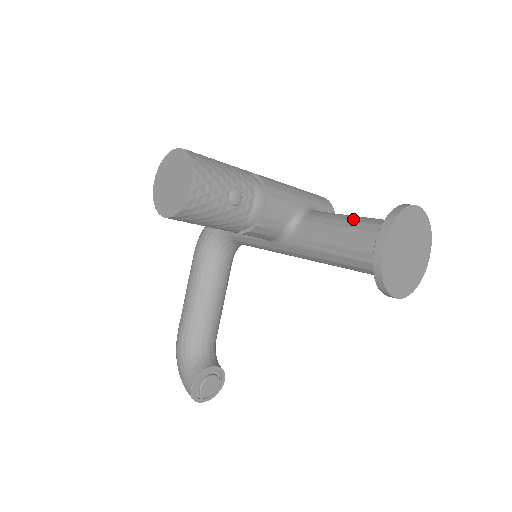
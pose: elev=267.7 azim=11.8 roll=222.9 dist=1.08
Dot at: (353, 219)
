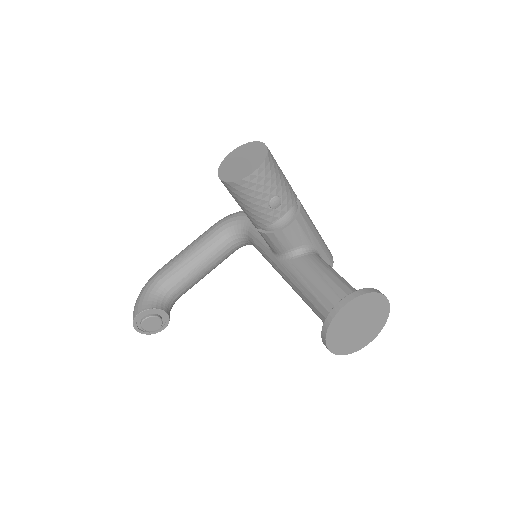
Dot at: (340, 277)
